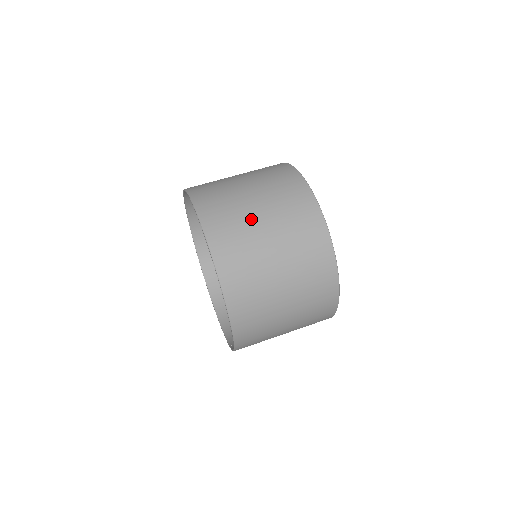
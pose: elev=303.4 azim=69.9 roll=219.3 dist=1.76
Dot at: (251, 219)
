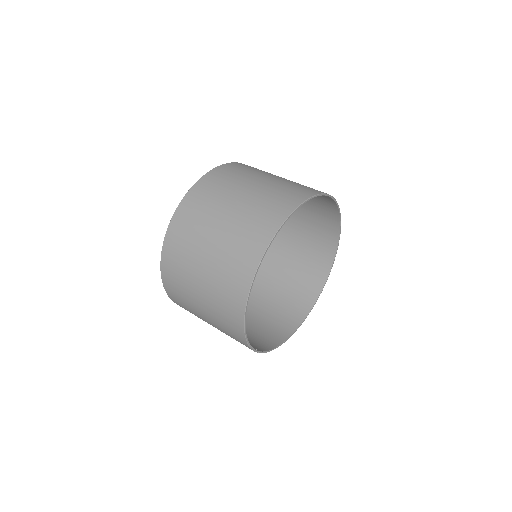
Dot at: (237, 189)
